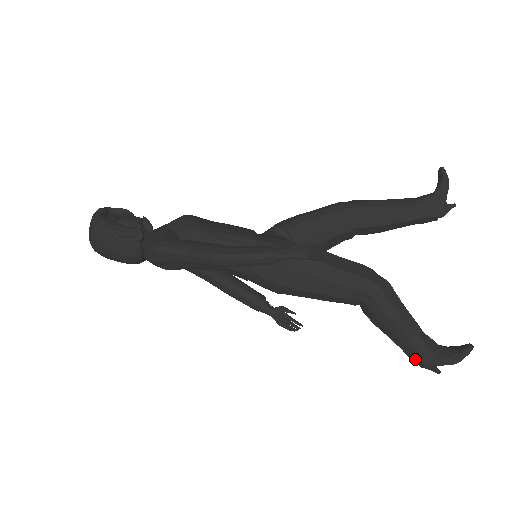
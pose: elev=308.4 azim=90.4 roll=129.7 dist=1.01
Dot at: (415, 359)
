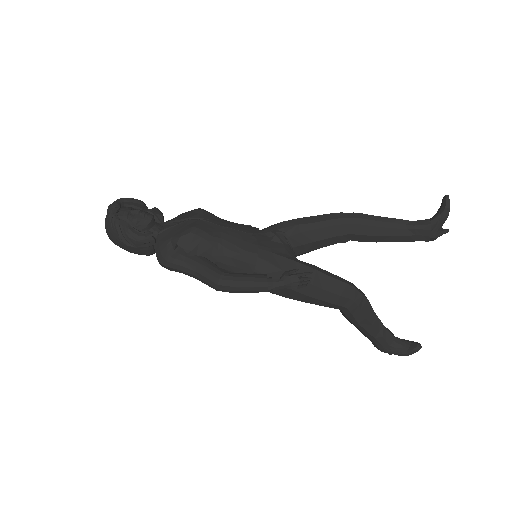
Dot at: (374, 344)
